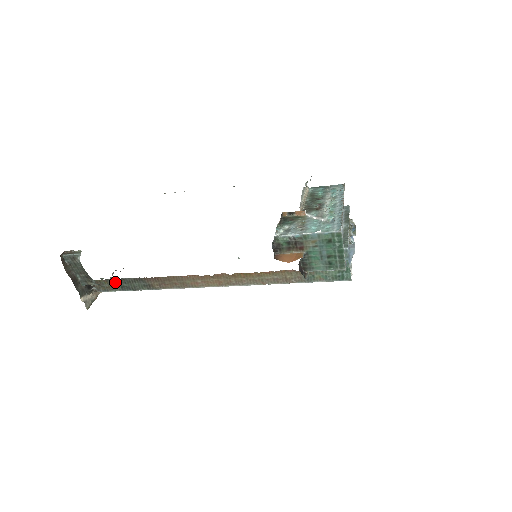
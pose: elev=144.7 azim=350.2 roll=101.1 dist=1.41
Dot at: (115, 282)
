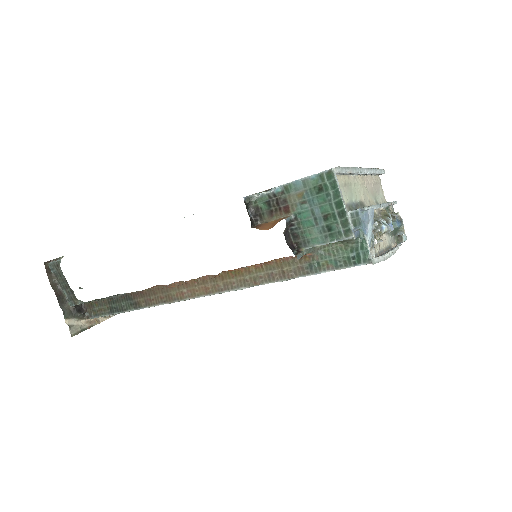
Dot at: (105, 303)
